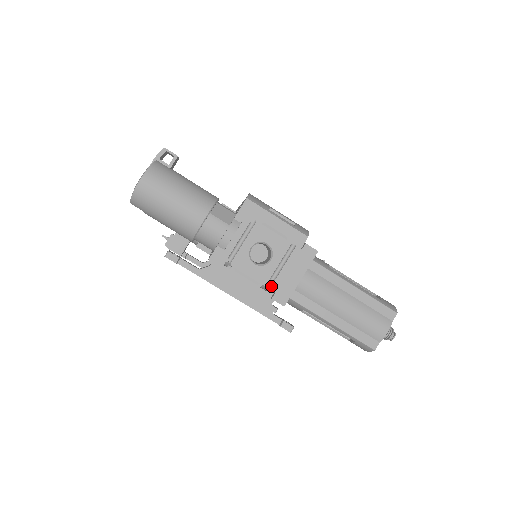
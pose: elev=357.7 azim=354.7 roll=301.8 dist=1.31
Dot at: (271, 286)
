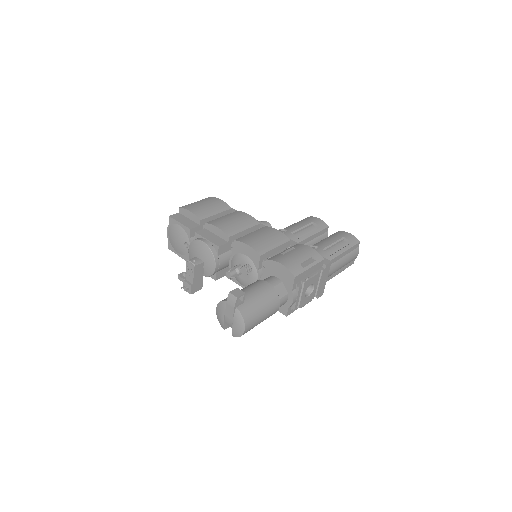
Dot at: (316, 295)
